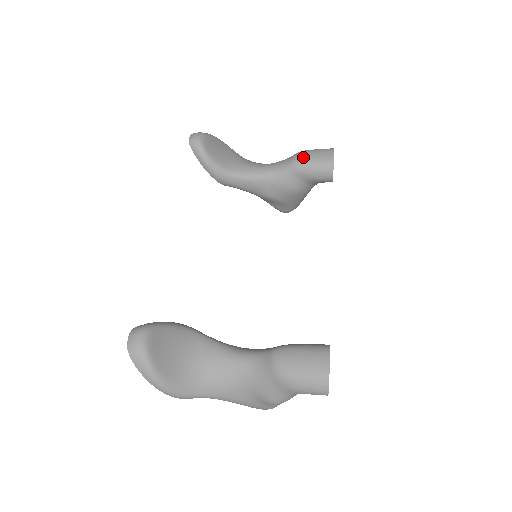
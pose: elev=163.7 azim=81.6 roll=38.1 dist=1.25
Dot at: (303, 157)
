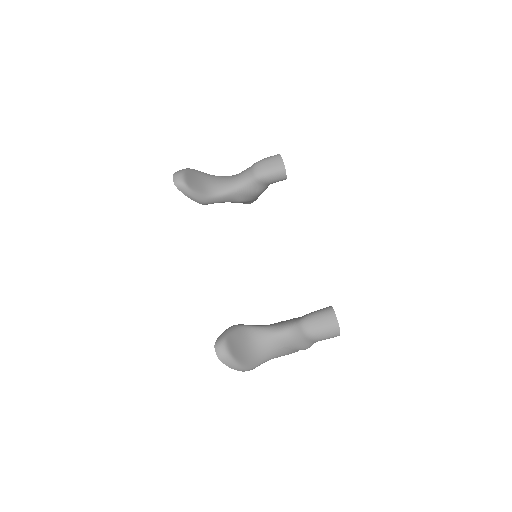
Dot at: (261, 169)
